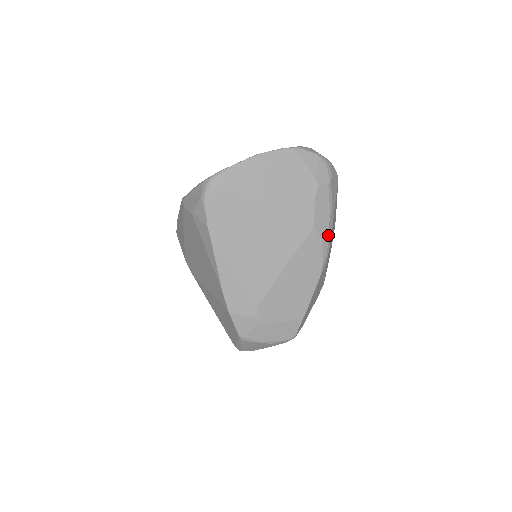
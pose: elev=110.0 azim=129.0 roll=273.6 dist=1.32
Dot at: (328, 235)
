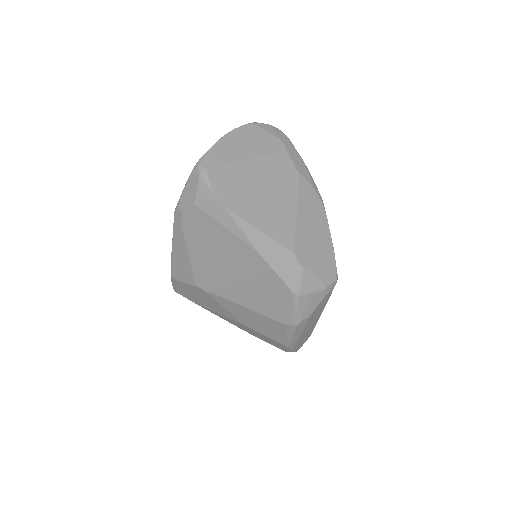
Dot at: (312, 180)
